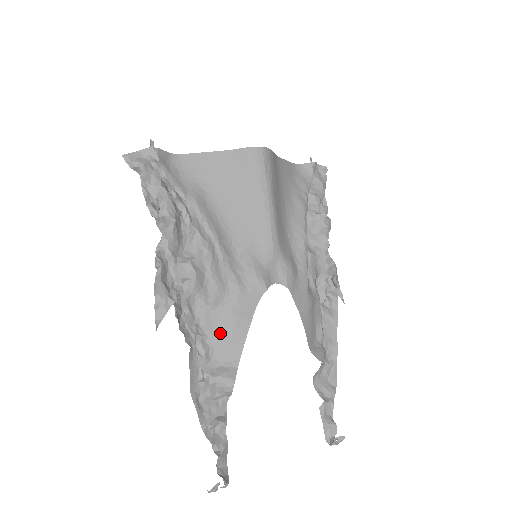
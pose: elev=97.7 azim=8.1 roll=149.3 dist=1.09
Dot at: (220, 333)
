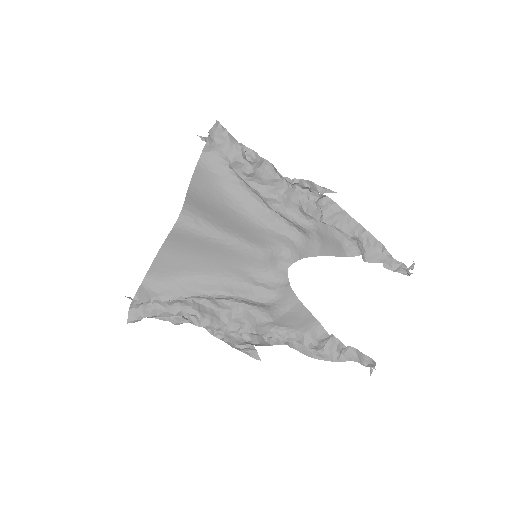
Dot at: (292, 323)
